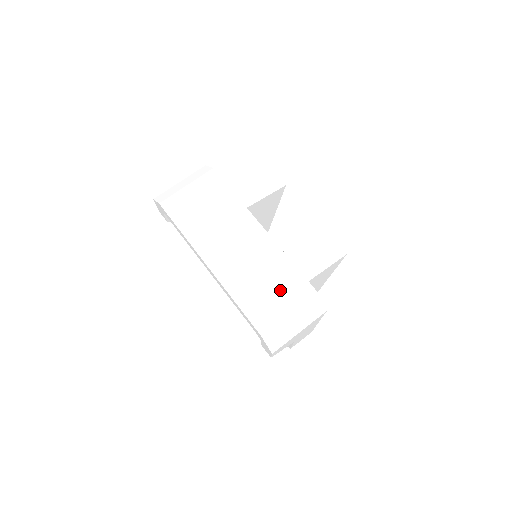
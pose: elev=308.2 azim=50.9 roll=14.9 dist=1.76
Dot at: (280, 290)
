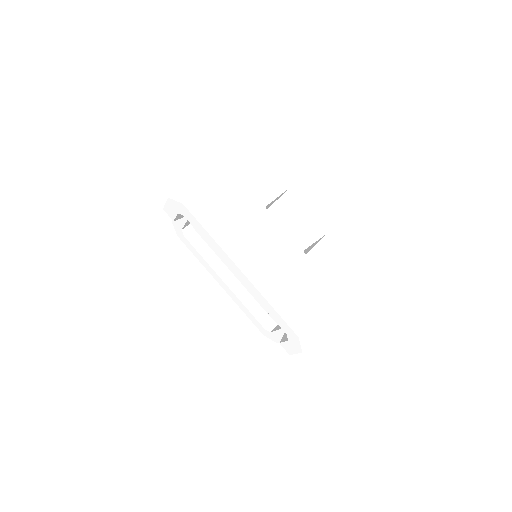
Dot at: (308, 292)
